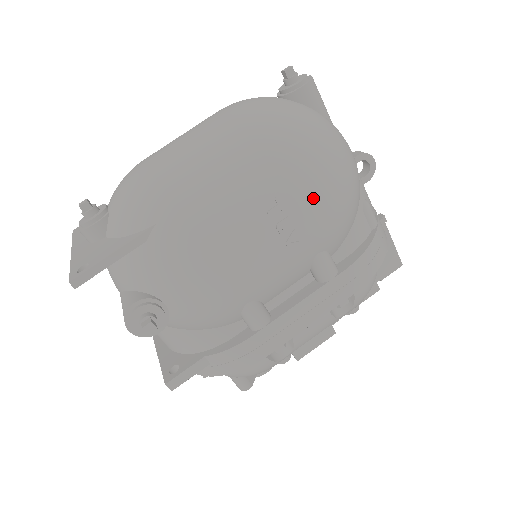
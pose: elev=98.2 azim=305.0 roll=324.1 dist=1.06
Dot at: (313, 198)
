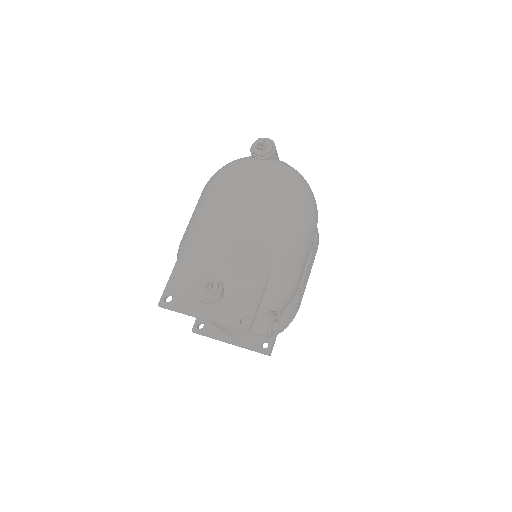
Dot at: (316, 216)
